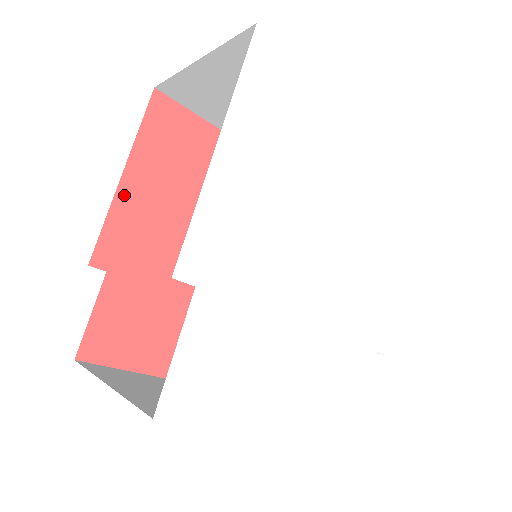
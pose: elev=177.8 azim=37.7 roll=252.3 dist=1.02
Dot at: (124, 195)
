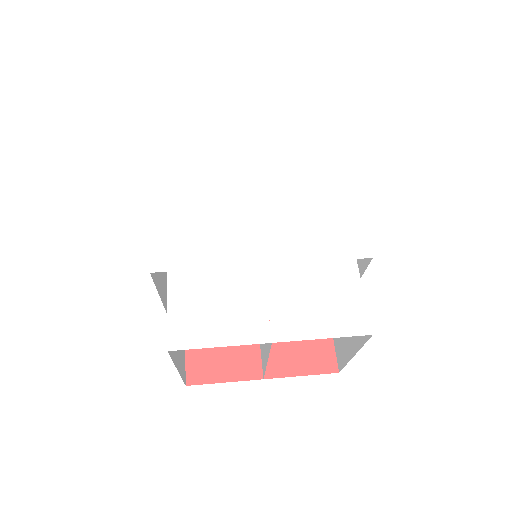
Dot at: occluded
